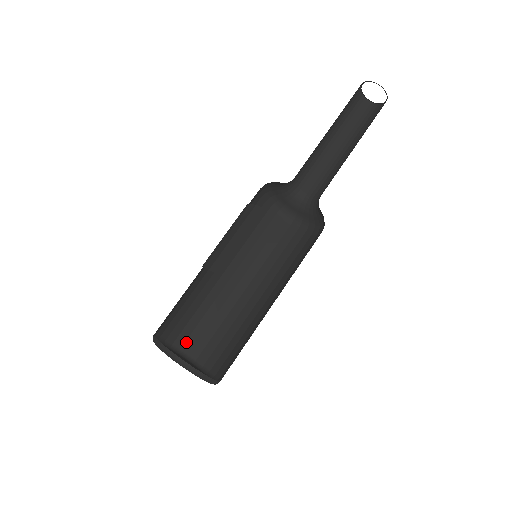
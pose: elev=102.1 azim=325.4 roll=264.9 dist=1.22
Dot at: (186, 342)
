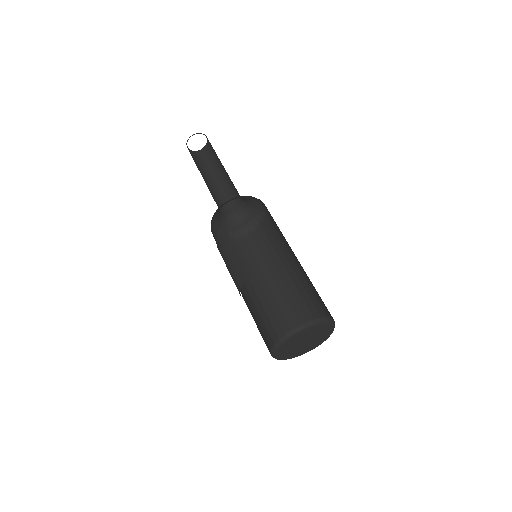
Dot at: occluded
